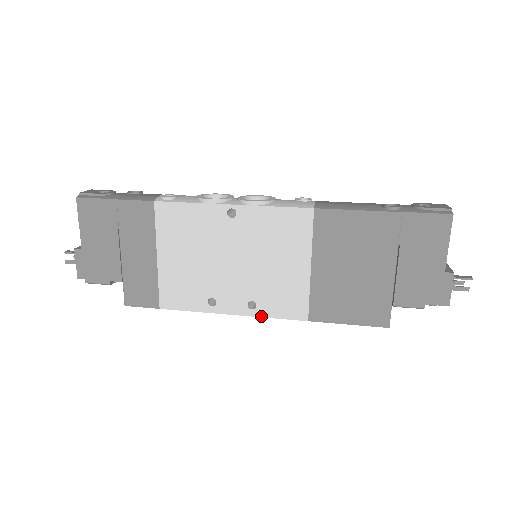
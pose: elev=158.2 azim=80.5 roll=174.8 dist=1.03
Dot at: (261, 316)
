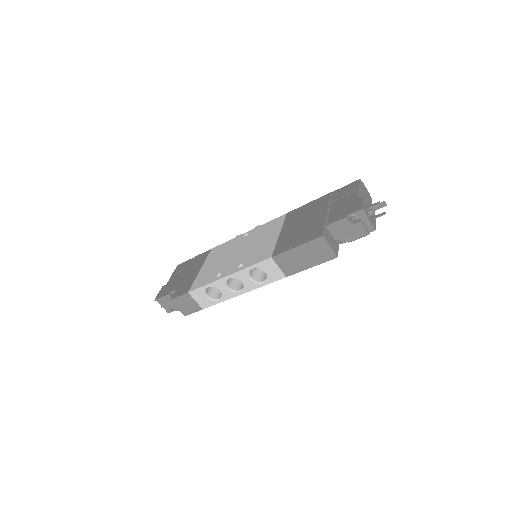
Dot at: (244, 268)
